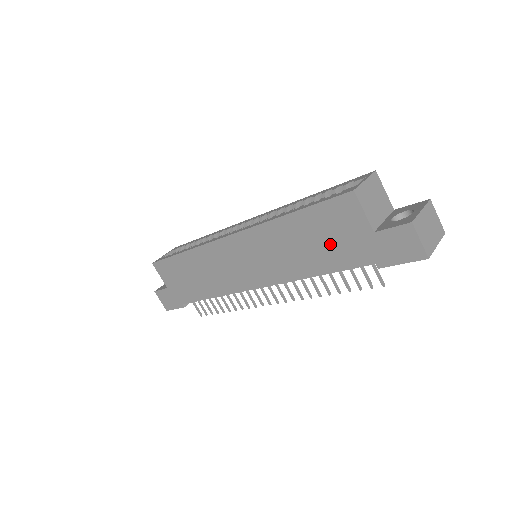
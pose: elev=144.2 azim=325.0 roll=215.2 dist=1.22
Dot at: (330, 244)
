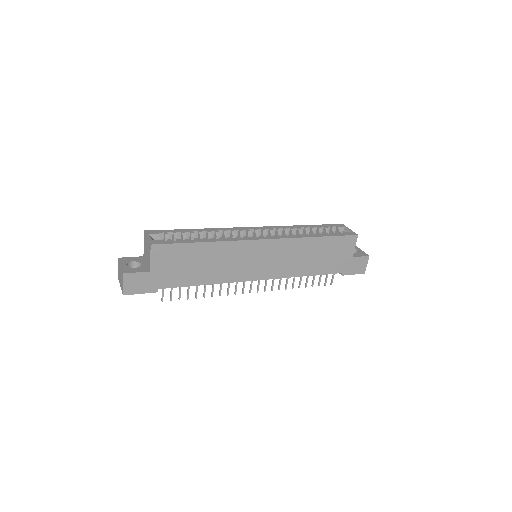
Dot at: (329, 259)
